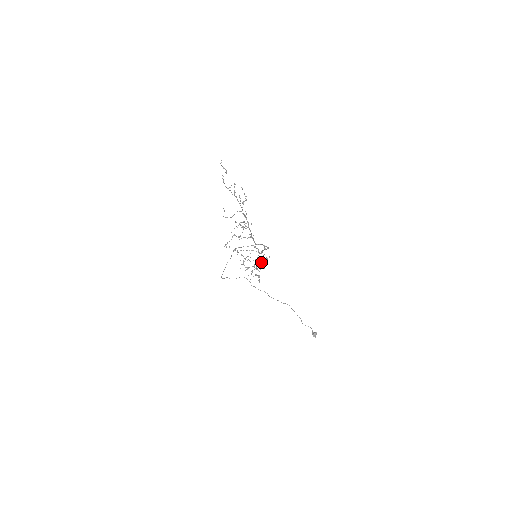
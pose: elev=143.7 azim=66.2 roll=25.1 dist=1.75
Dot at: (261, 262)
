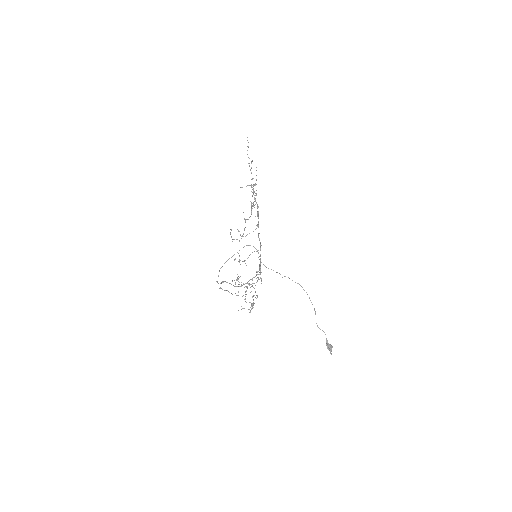
Dot at: occluded
